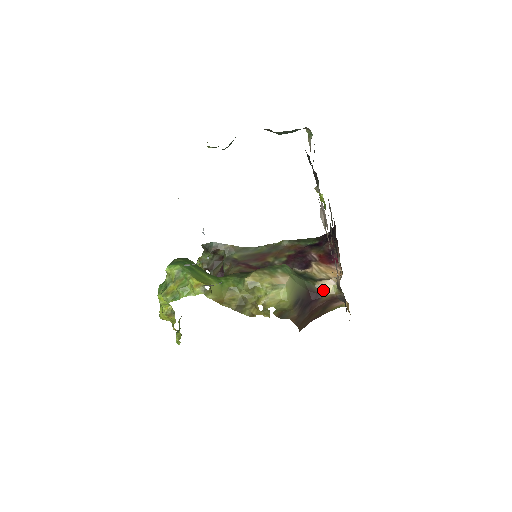
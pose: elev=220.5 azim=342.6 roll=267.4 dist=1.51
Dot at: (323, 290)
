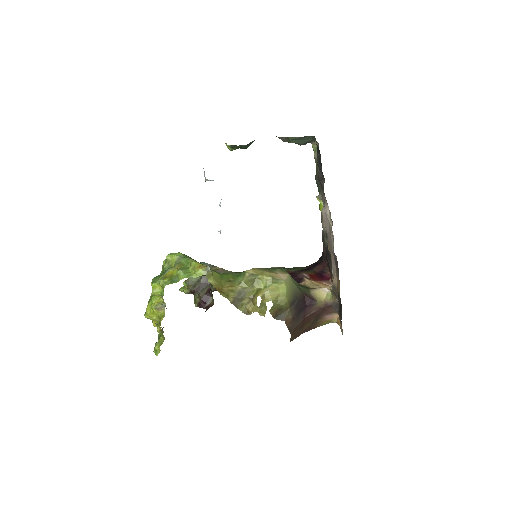
Dot at: (317, 297)
